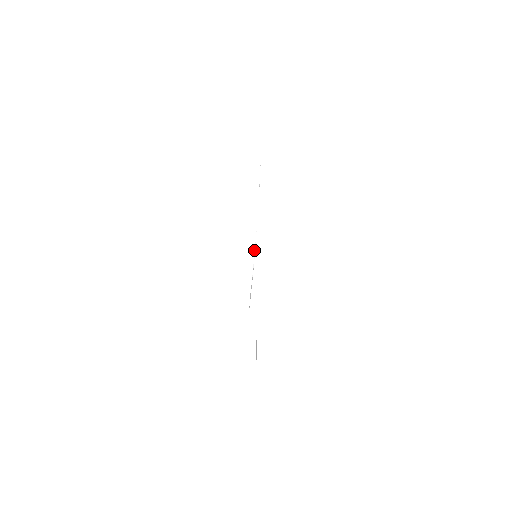
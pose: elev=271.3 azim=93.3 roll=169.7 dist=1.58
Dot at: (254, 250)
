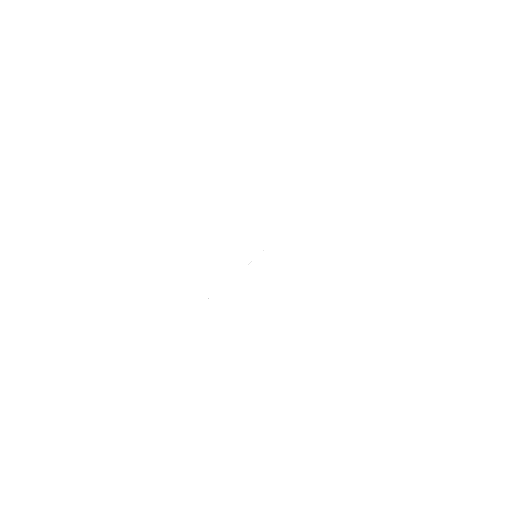
Dot at: occluded
